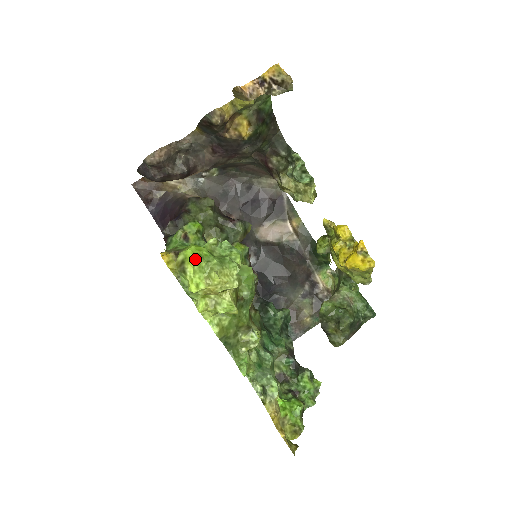
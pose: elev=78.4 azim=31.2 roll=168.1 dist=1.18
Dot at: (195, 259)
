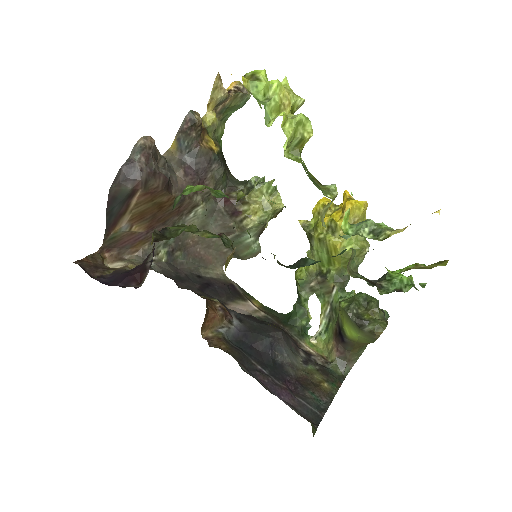
Dot at: (263, 71)
